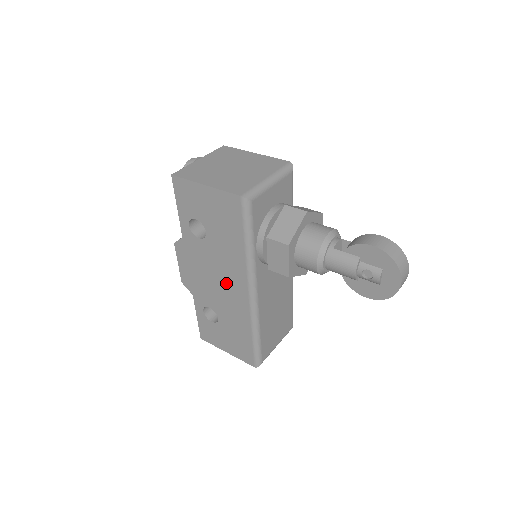
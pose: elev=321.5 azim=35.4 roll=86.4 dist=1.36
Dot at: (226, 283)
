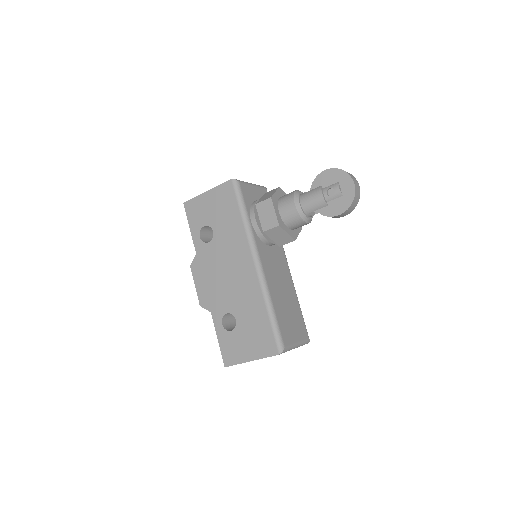
Dot at: (235, 269)
